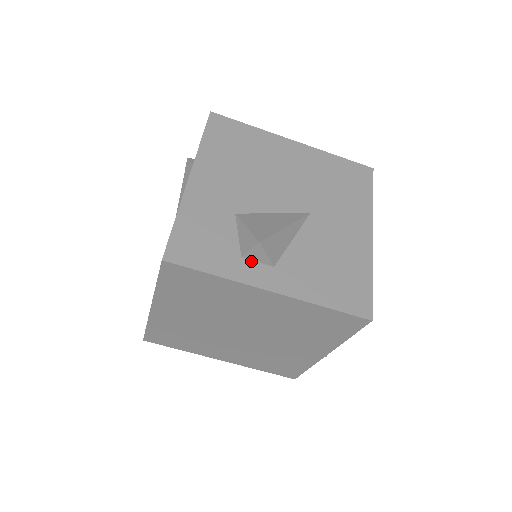
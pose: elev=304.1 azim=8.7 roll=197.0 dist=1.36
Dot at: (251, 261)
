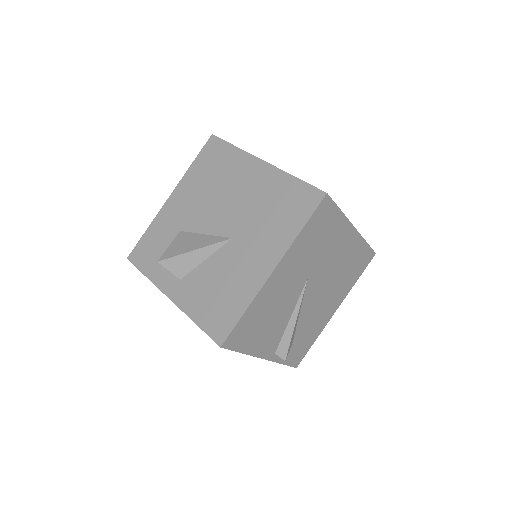
Dot at: (169, 271)
